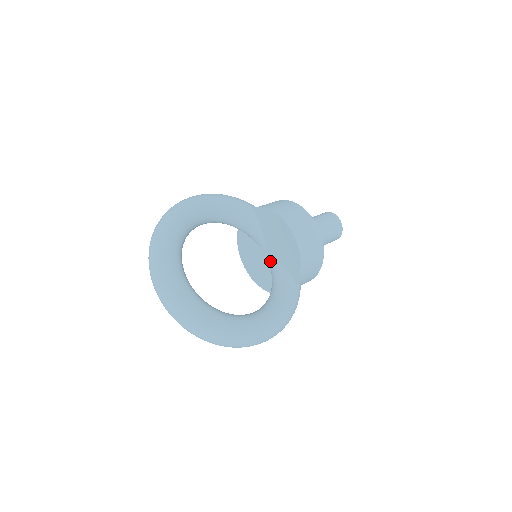
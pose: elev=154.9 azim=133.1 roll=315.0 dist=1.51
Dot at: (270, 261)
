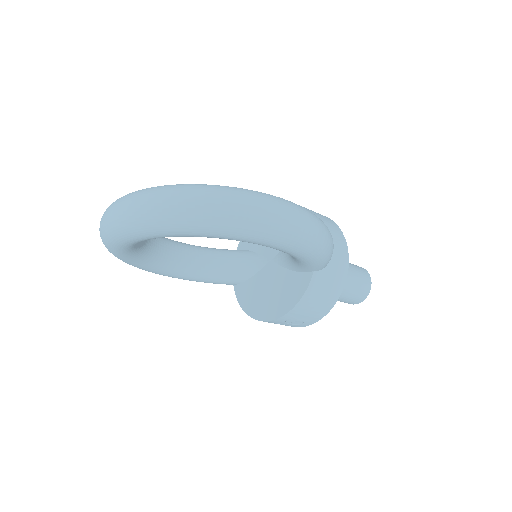
Dot at: (279, 259)
